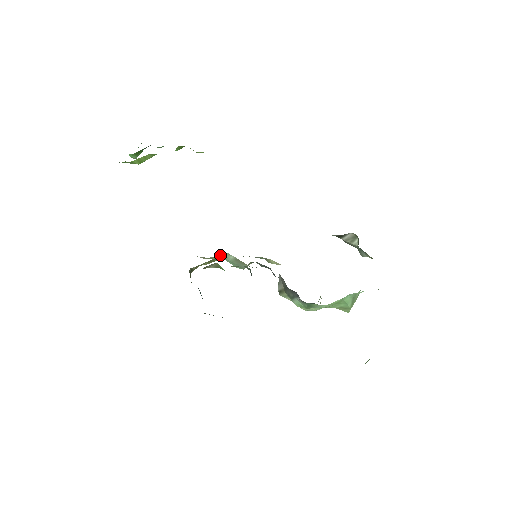
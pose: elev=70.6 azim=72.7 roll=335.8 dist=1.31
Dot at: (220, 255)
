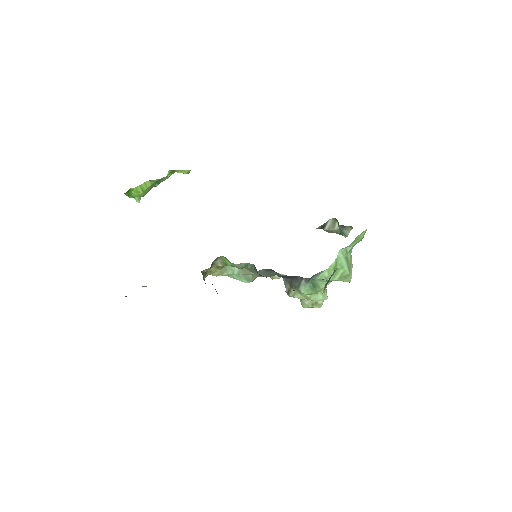
Dot at: (226, 267)
